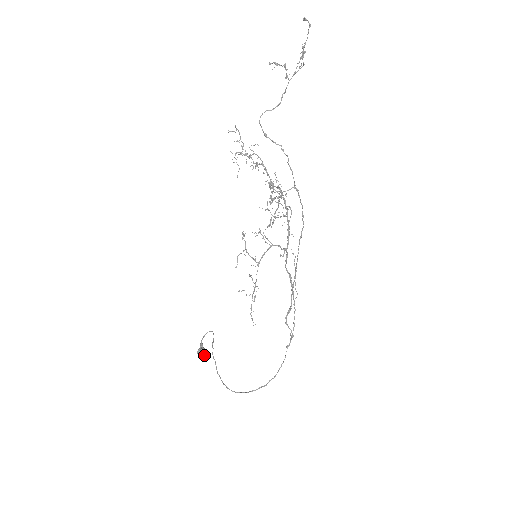
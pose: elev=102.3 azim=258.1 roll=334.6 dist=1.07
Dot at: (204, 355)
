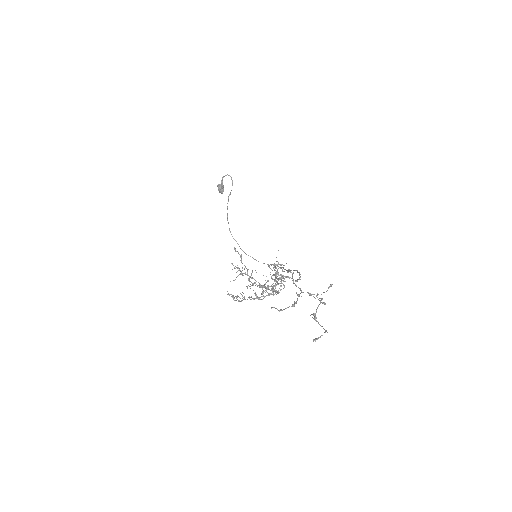
Dot at: (222, 193)
